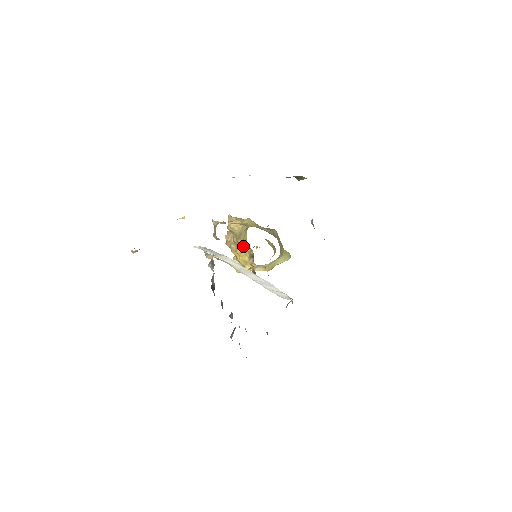
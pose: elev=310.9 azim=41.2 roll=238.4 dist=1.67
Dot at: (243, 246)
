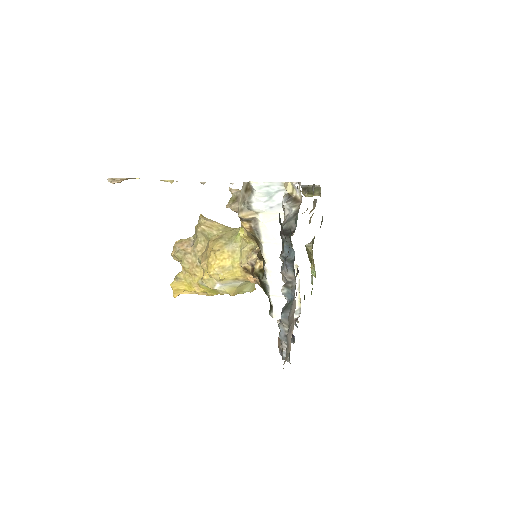
Dot at: (230, 245)
